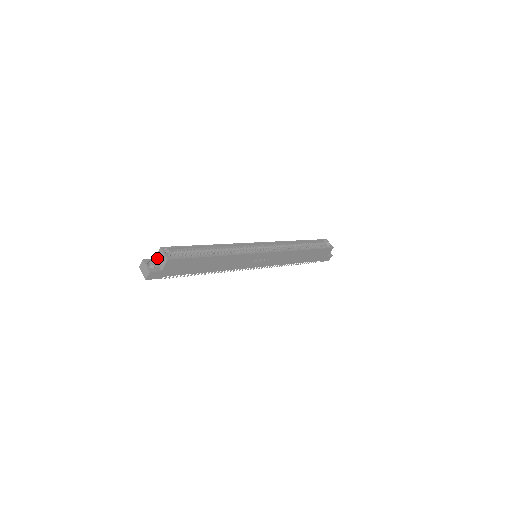
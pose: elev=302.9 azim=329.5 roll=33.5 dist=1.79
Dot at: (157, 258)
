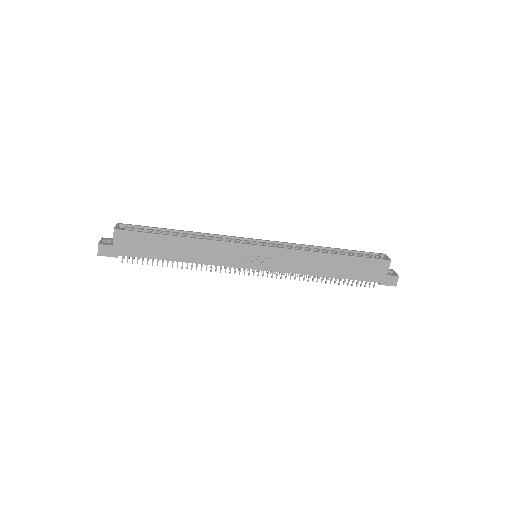
Dot at: occluded
